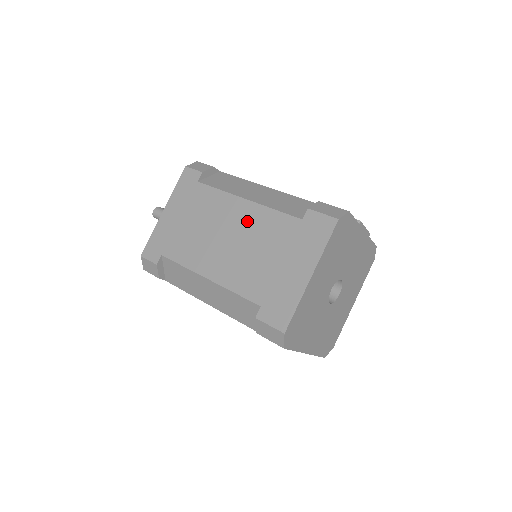
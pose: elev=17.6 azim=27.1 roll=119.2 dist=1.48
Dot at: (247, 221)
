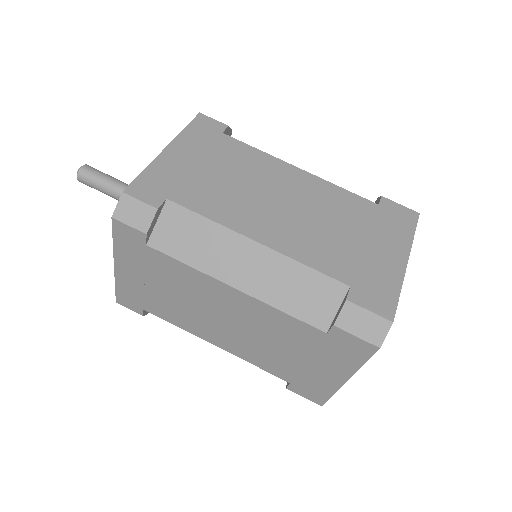
Dot at: (307, 190)
